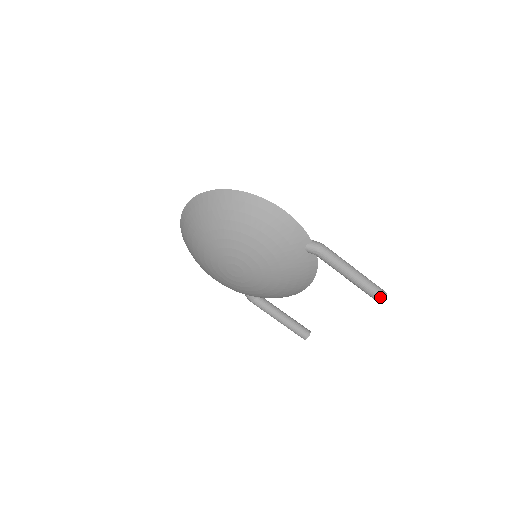
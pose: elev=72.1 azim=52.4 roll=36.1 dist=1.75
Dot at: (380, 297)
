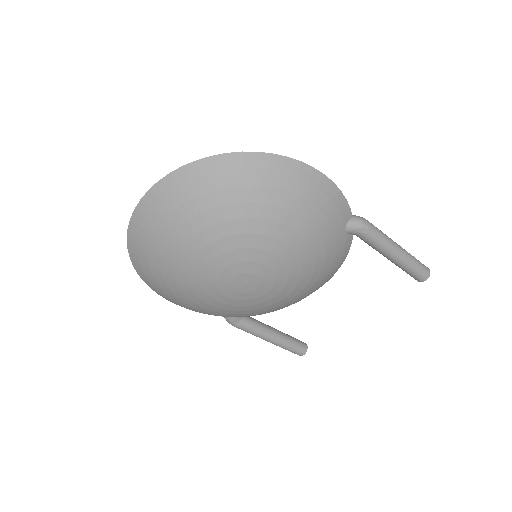
Dot at: (426, 274)
